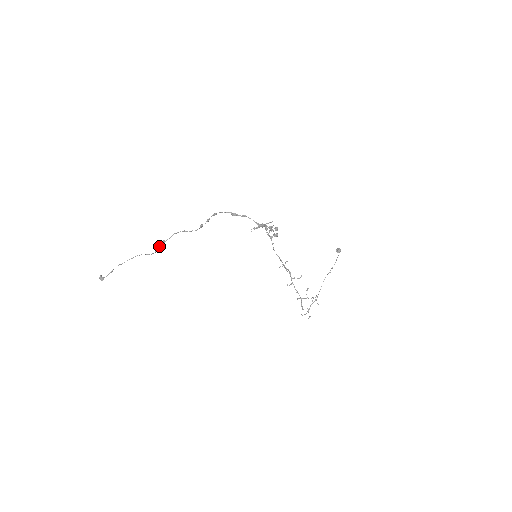
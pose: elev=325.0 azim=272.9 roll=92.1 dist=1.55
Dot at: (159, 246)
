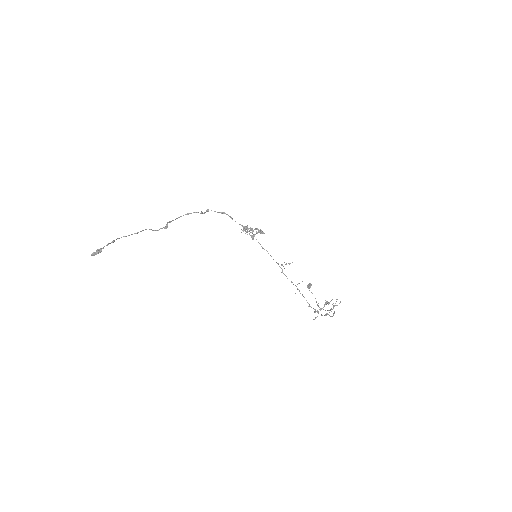
Dot at: (166, 224)
